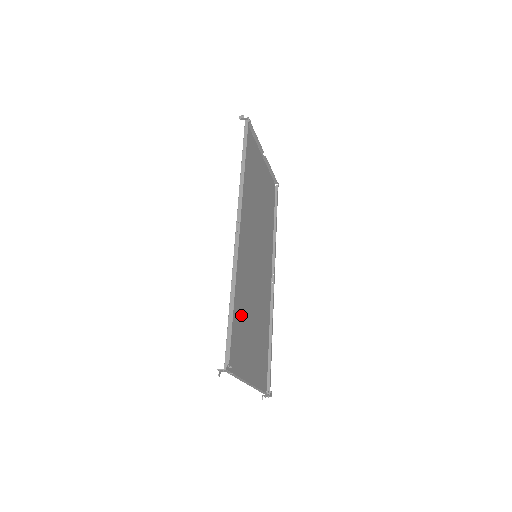
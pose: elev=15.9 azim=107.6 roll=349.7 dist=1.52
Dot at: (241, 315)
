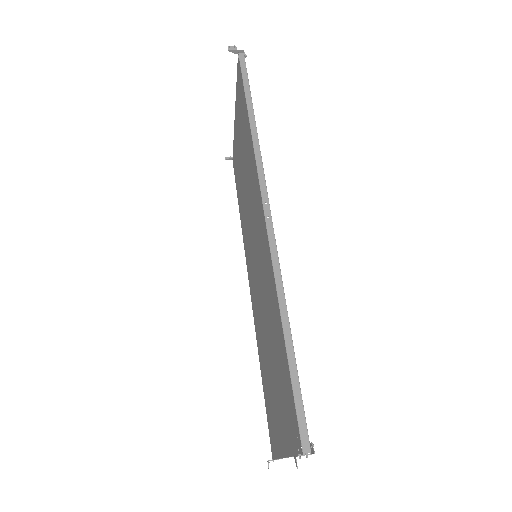
Dot at: (276, 349)
